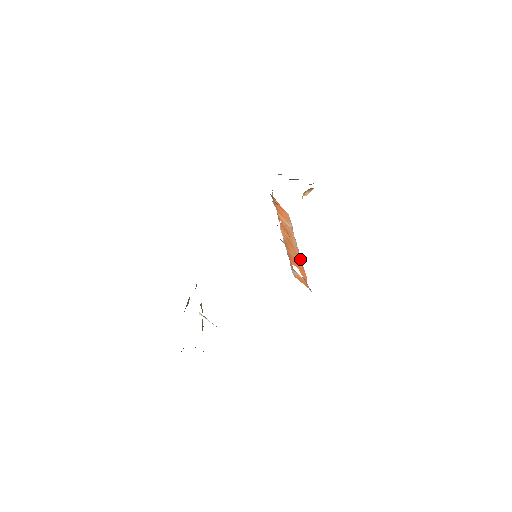
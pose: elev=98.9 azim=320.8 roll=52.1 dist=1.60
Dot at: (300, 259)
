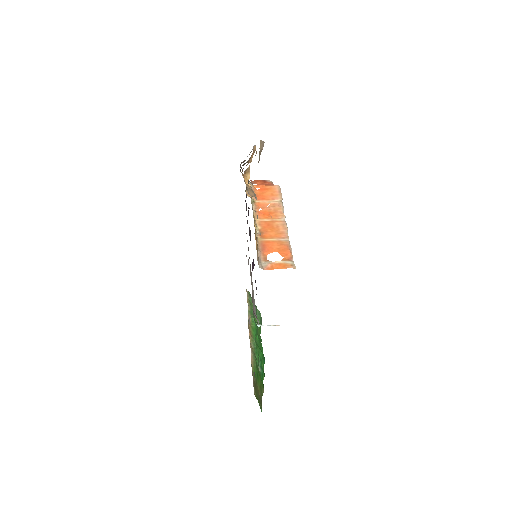
Dot at: (285, 236)
